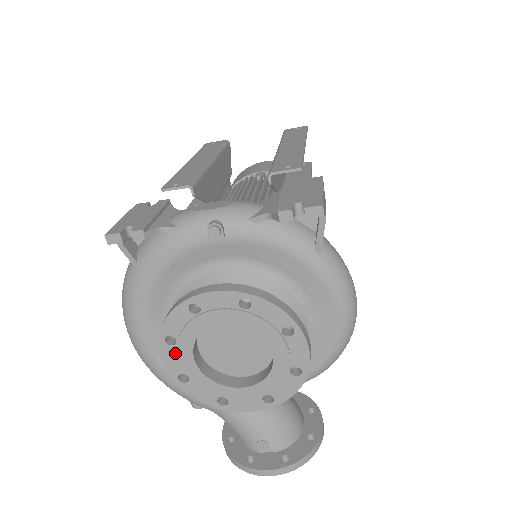
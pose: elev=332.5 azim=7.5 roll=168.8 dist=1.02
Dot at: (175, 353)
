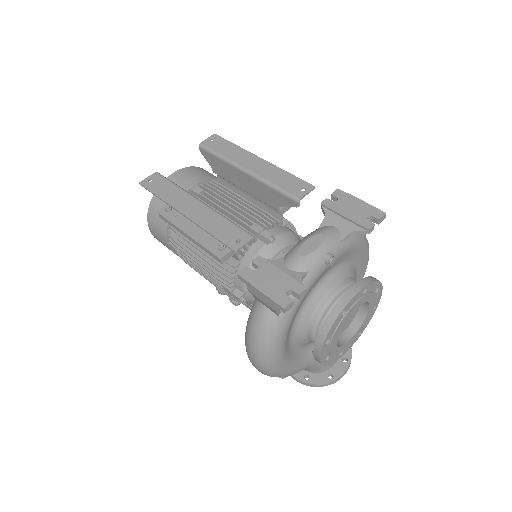
Dot at: (327, 347)
